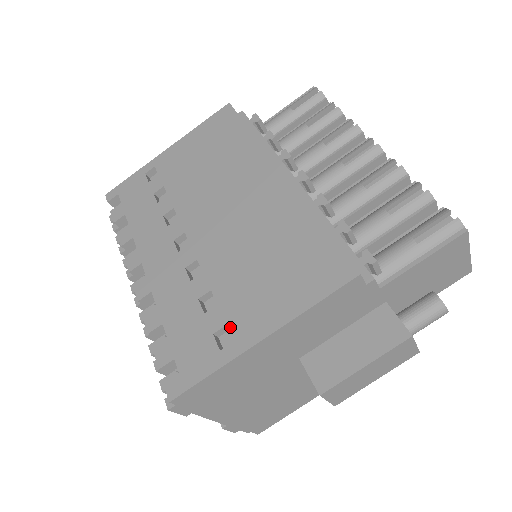
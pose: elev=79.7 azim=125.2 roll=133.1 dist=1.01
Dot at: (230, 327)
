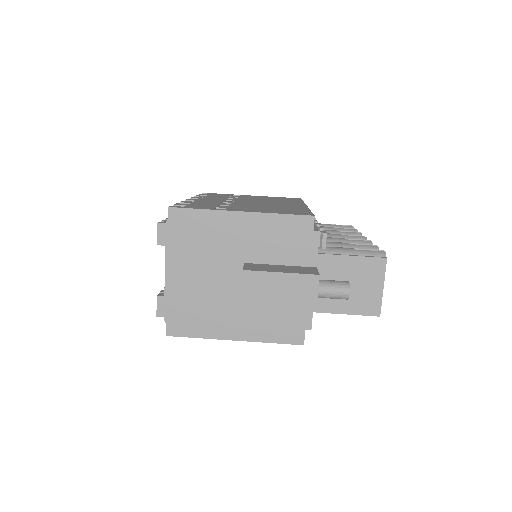
Dot at: (228, 208)
